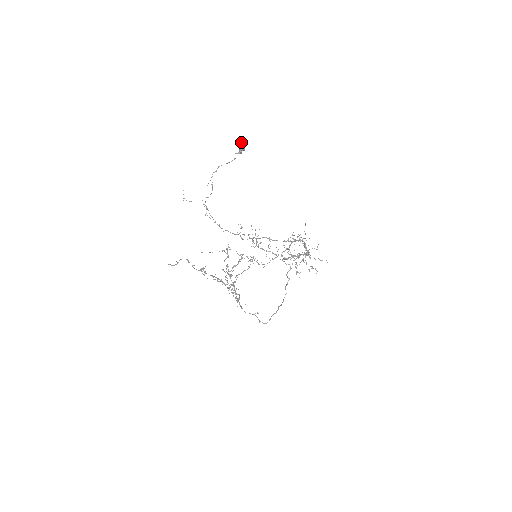
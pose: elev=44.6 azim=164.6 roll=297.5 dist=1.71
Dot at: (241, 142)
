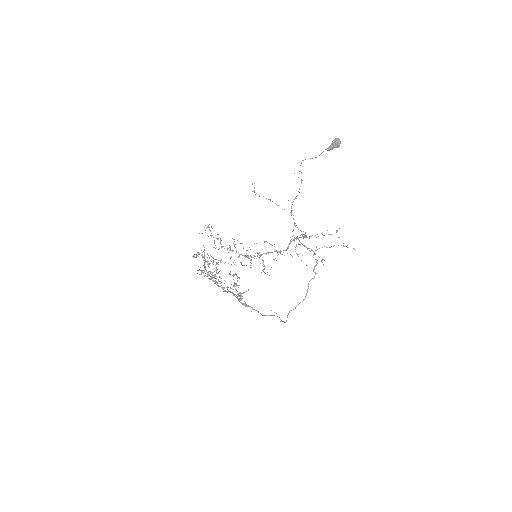
Dot at: (338, 139)
